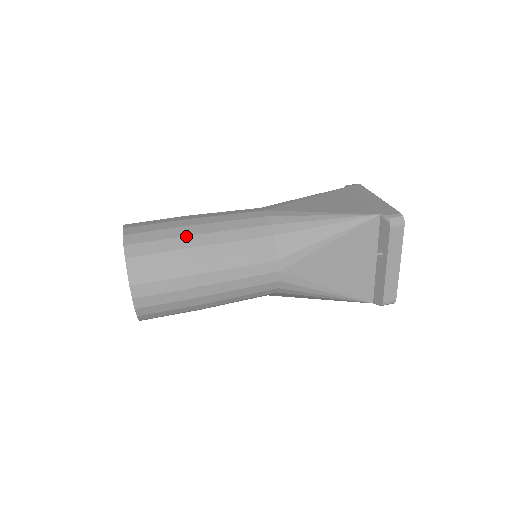
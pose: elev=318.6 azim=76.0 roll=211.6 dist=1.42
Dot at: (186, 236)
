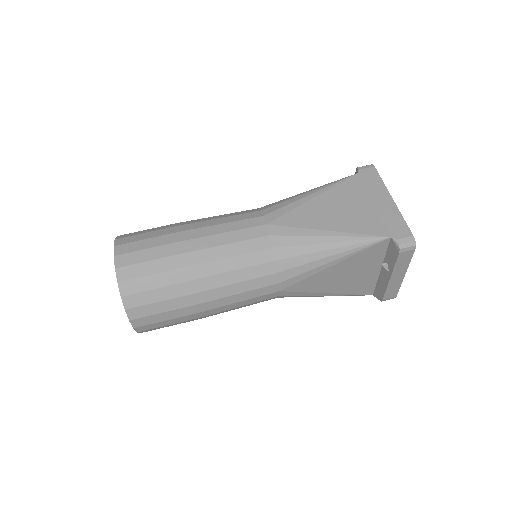
Dot at: (182, 268)
